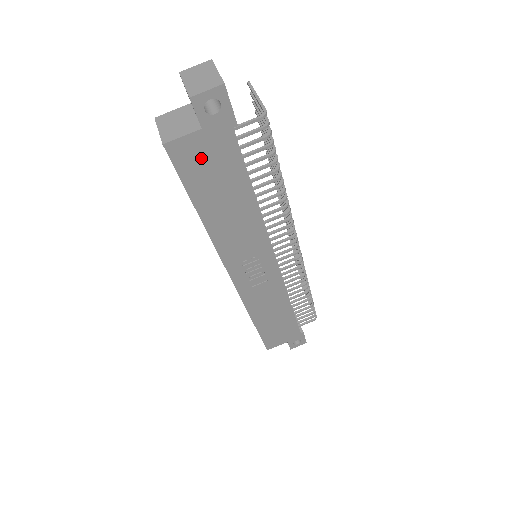
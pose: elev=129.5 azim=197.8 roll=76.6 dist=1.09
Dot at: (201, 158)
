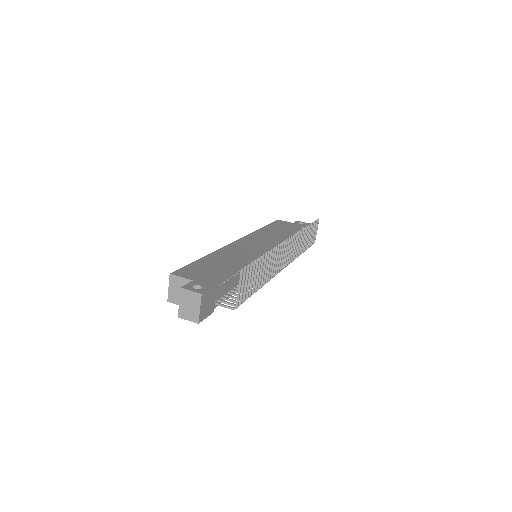
Dot at: occluded
